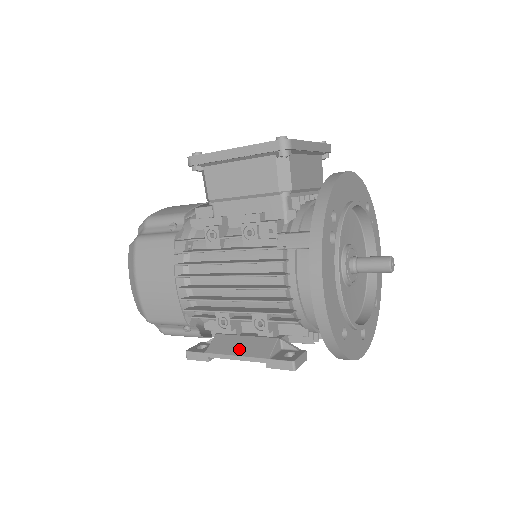
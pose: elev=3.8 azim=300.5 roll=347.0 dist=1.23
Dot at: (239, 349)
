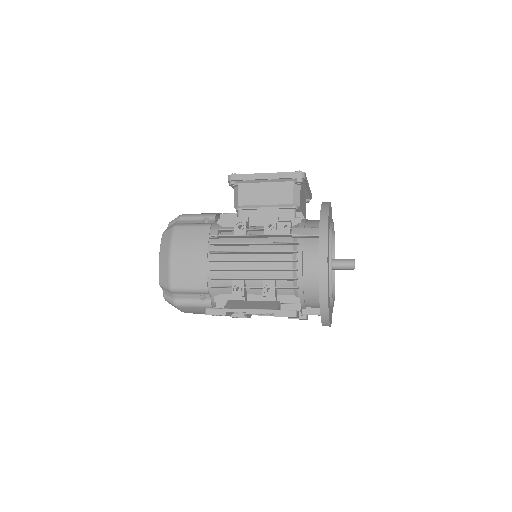
Dot at: (252, 306)
